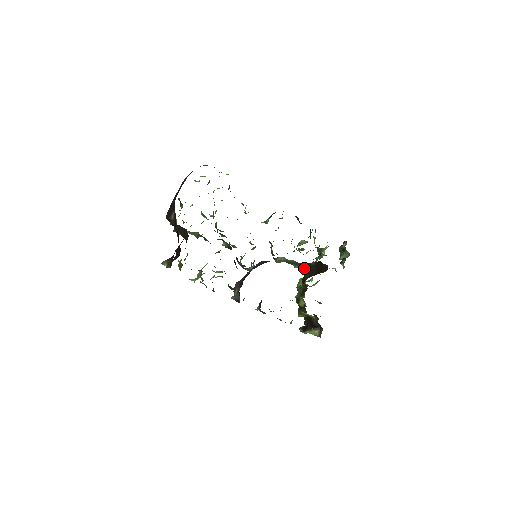
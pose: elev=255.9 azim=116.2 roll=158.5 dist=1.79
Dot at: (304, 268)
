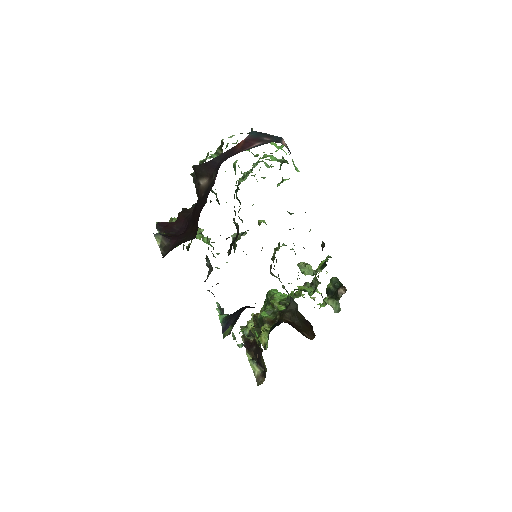
Dot at: (291, 303)
